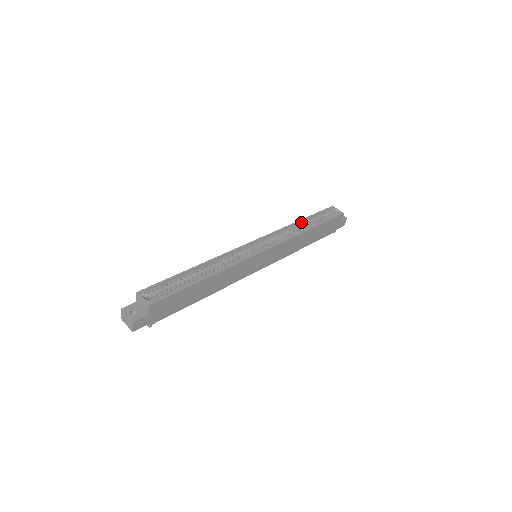
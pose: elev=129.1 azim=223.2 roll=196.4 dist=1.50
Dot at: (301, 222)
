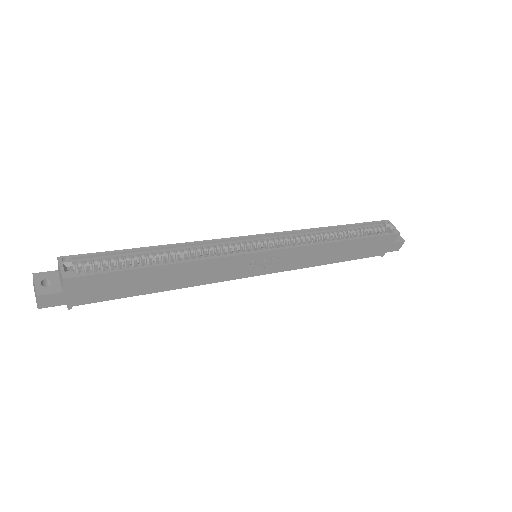
Dot at: (335, 229)
